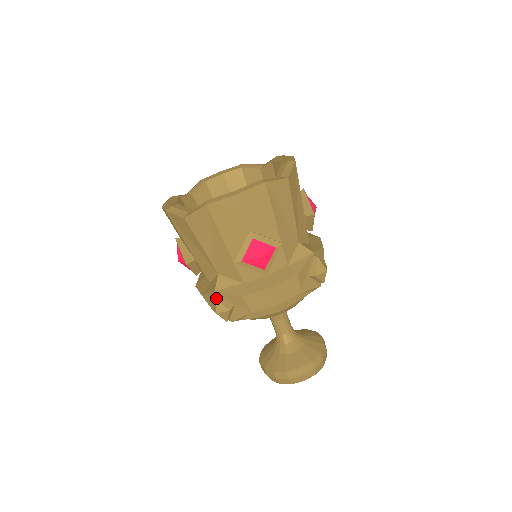
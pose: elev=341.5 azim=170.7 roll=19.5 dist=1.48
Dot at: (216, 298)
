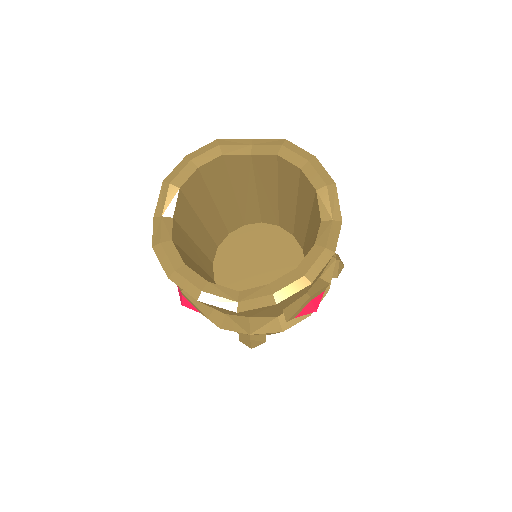
Dot at: (251, 339)
